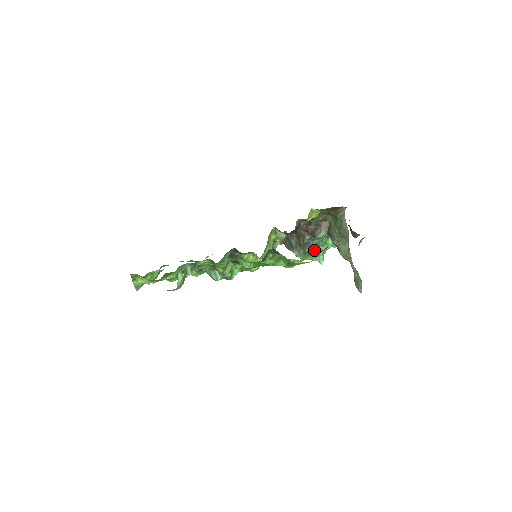
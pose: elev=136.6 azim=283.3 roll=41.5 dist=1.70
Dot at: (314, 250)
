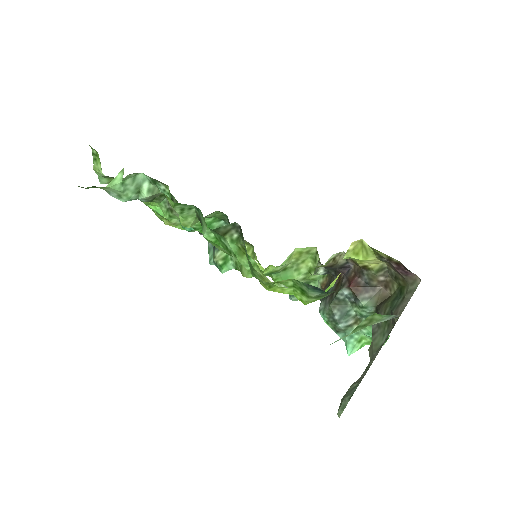
Dot at: (347, 321)
